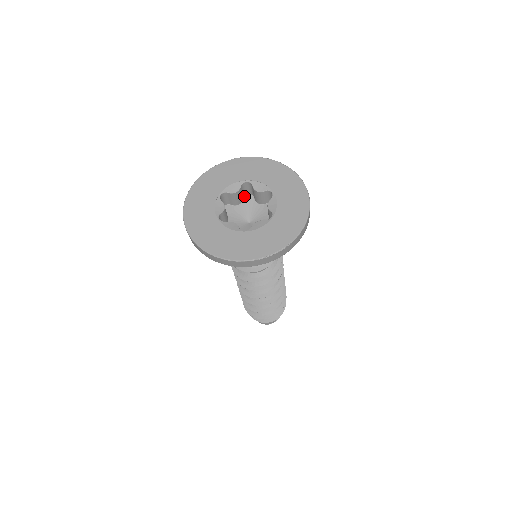
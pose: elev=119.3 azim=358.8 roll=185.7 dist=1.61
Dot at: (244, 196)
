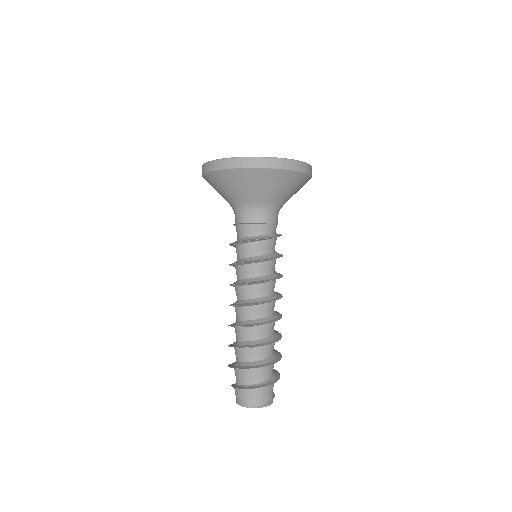
Dot at: occluded
